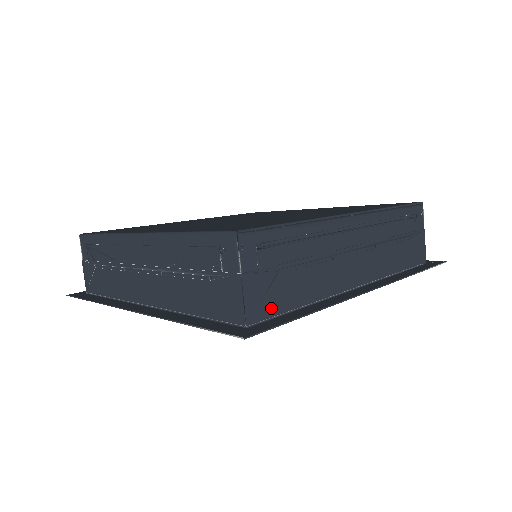
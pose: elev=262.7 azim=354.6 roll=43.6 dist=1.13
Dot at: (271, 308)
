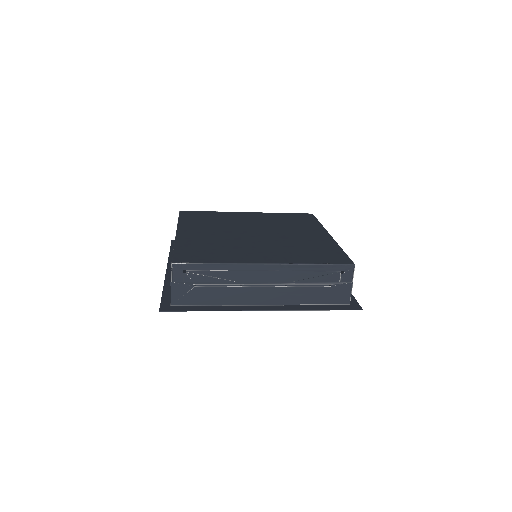
Dot at: occluded
